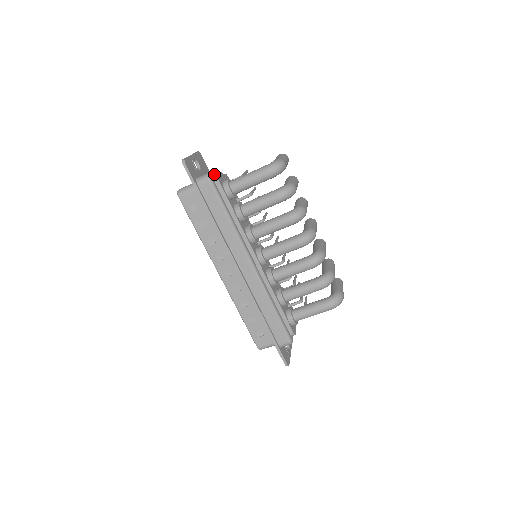
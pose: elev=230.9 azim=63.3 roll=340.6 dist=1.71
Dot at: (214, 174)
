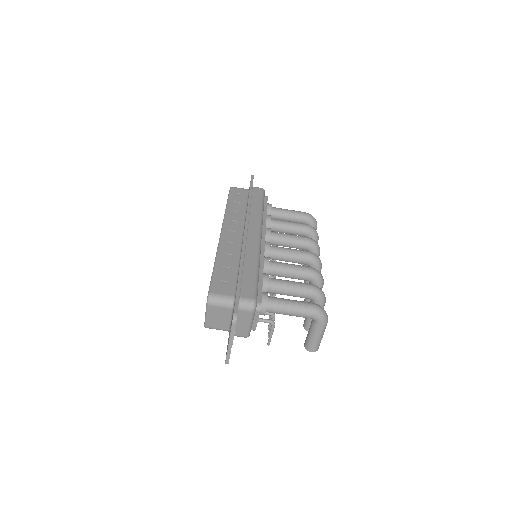
Dot at: occluded
